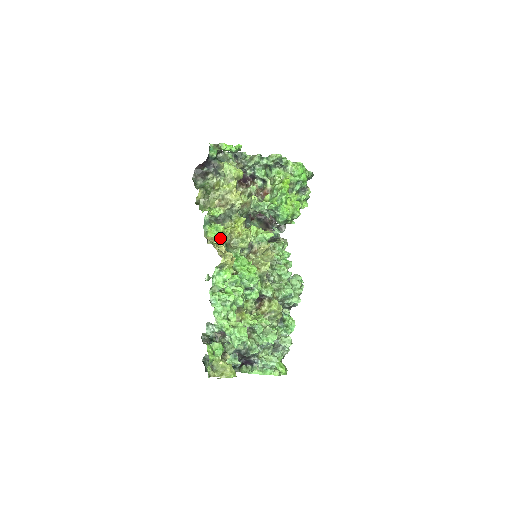
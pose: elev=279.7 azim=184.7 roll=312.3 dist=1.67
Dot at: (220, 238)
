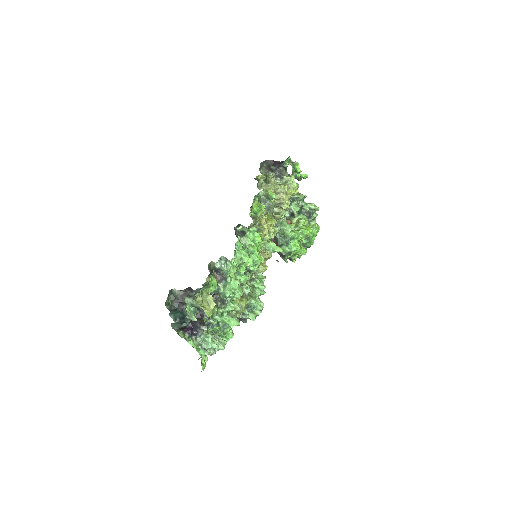
Dot at: (255, 216)
